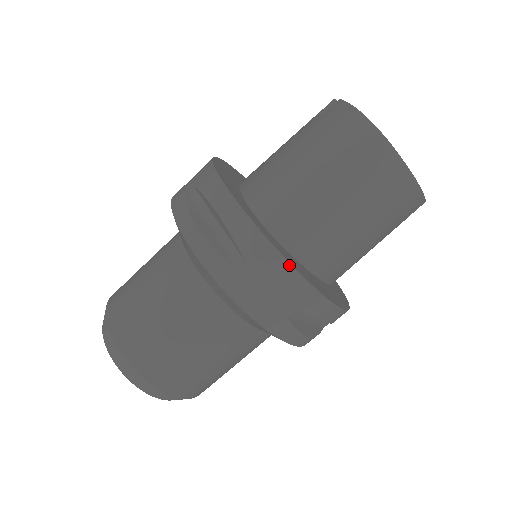
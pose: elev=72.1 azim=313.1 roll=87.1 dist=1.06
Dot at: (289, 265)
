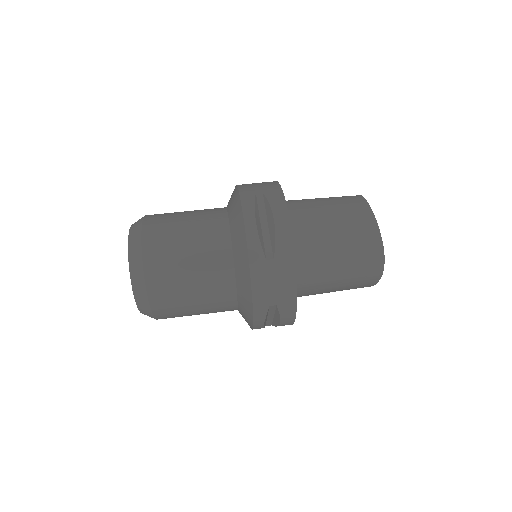
Dot at: (277, 182)
